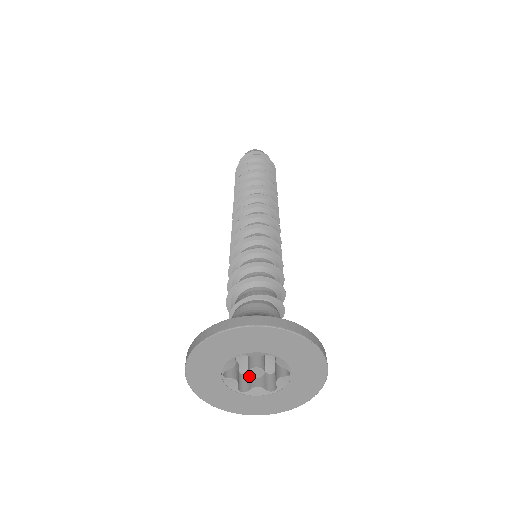
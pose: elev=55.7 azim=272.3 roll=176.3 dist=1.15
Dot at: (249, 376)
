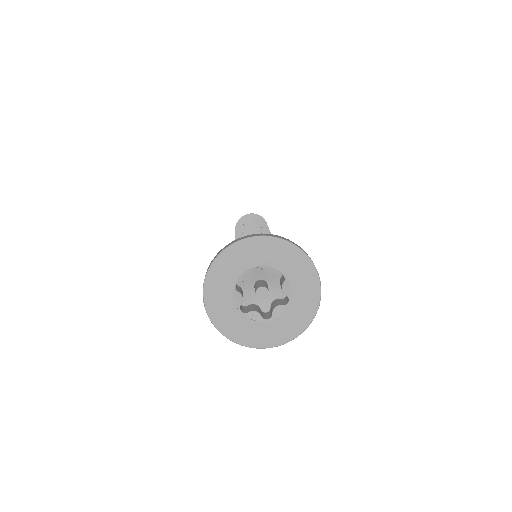
Dot at: (248, 307)
